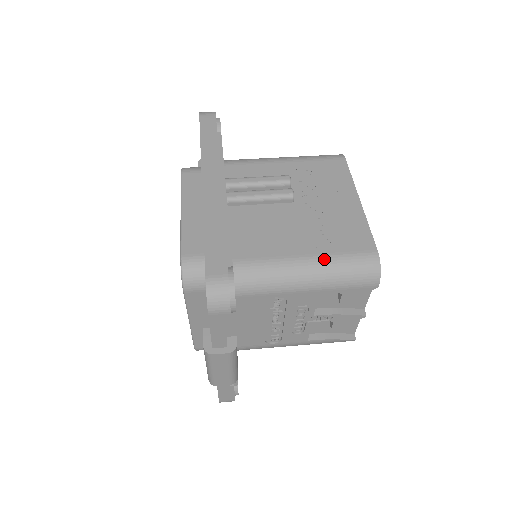
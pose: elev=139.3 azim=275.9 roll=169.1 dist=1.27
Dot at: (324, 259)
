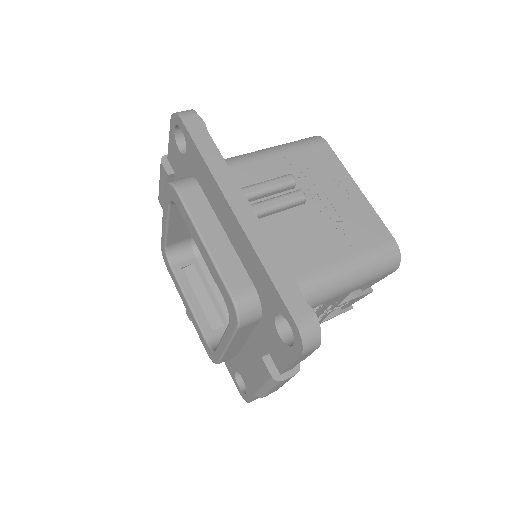
Dot at: (358, 260)
